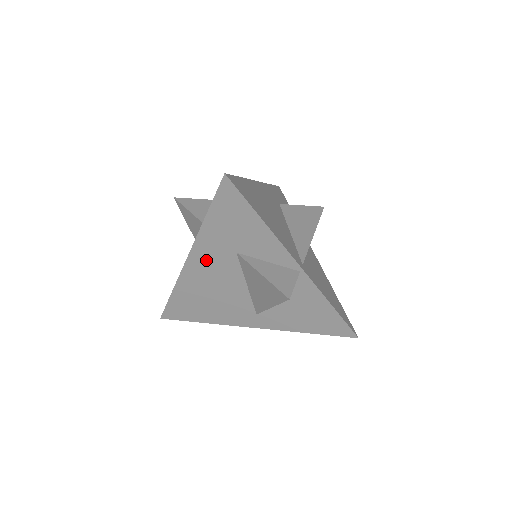
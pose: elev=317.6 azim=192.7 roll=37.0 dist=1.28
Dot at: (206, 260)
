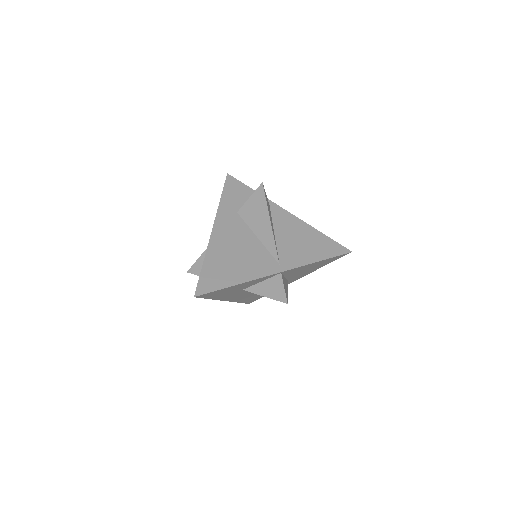
Dot at: (234, 296)
